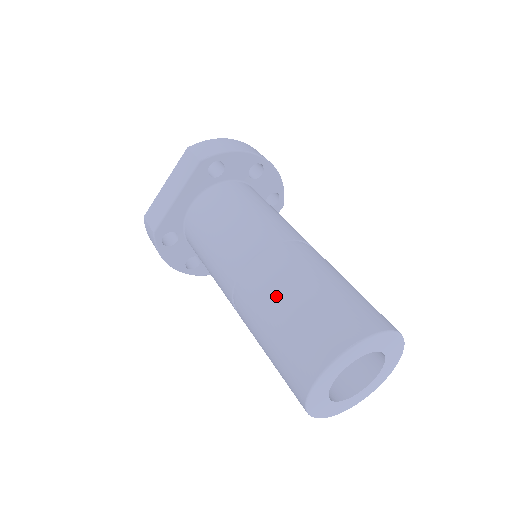
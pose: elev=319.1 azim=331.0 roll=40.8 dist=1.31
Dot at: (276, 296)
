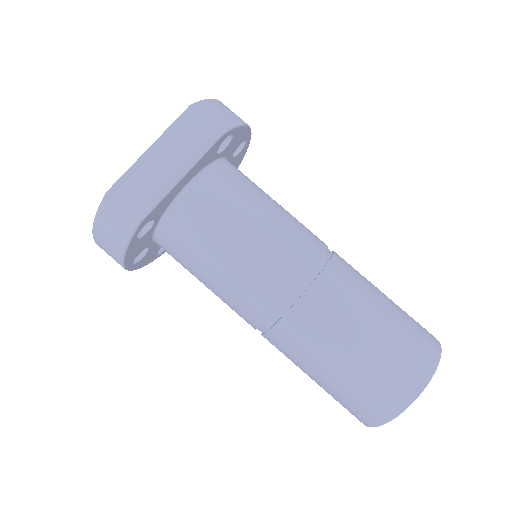
Dot at: (354, 316)
